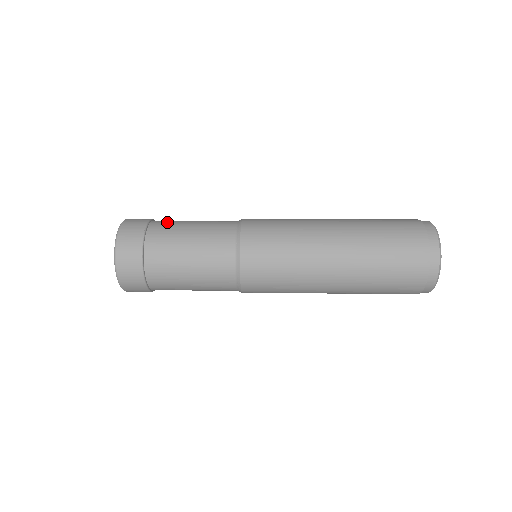
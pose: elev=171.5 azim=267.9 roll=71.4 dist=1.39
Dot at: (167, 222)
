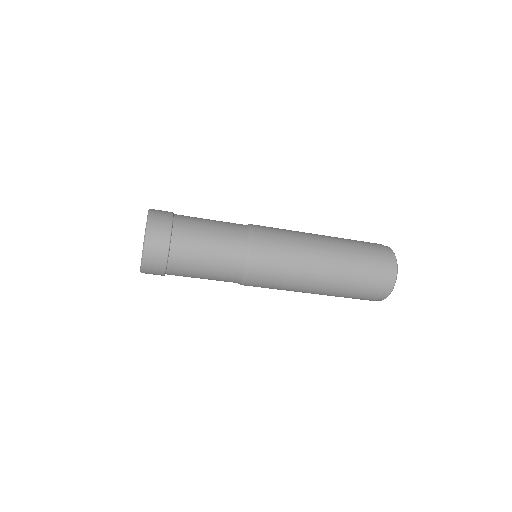
Dot at: occluded
